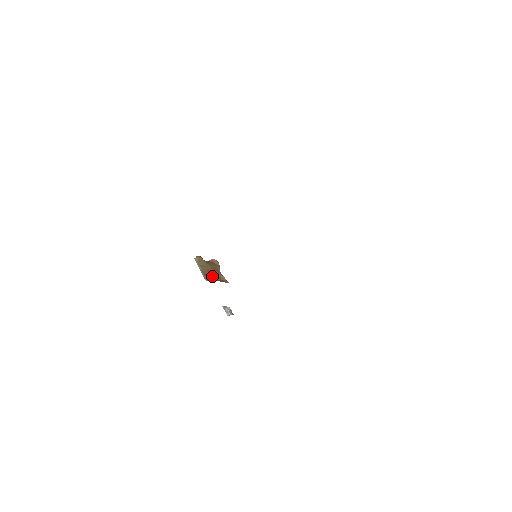
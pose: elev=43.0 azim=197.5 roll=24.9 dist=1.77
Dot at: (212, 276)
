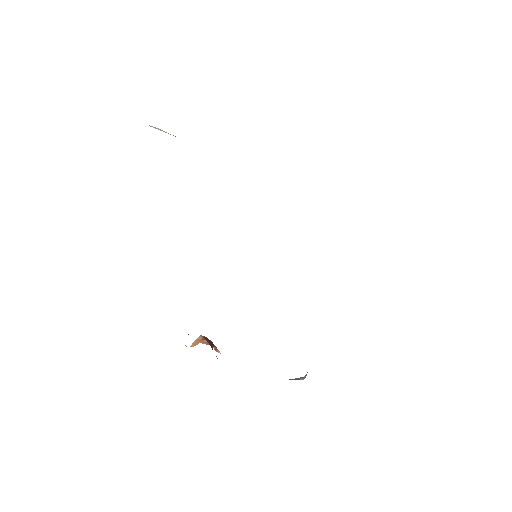
Dot at: occluded
